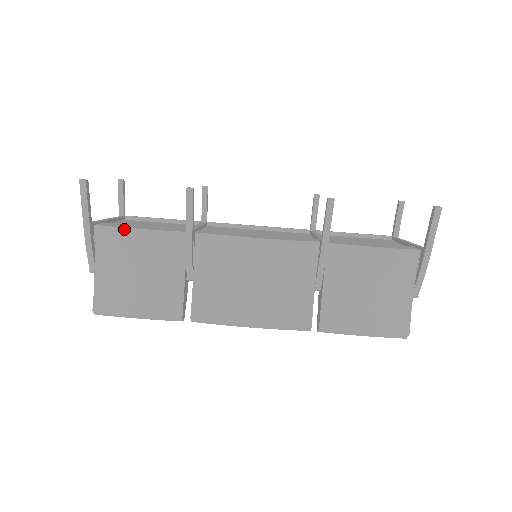
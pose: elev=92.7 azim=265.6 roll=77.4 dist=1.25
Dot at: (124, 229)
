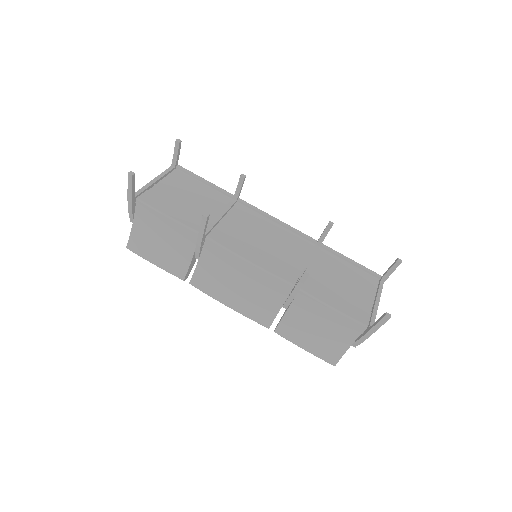
Dot at: (157, 211)
